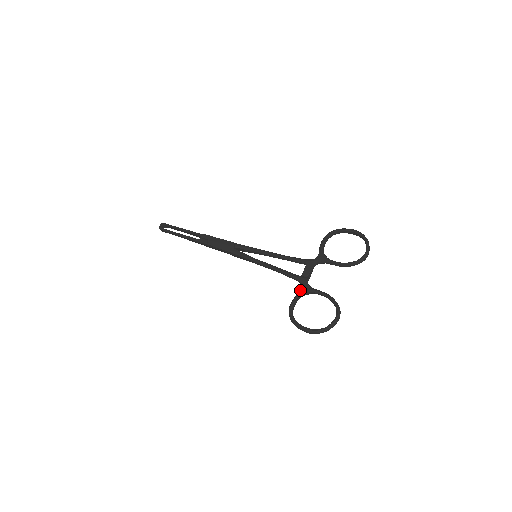
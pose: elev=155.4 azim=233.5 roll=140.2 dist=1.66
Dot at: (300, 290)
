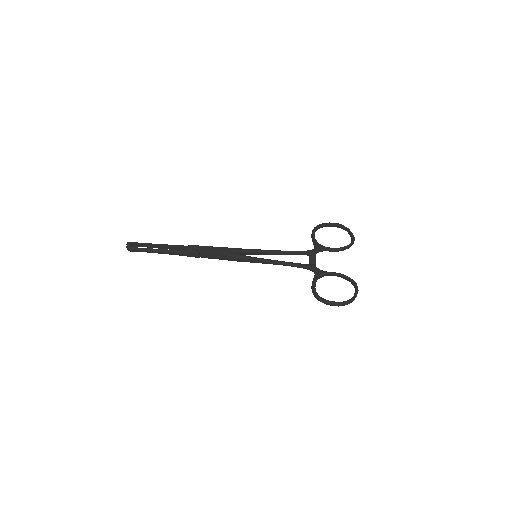
Dot at: (314, 275)
